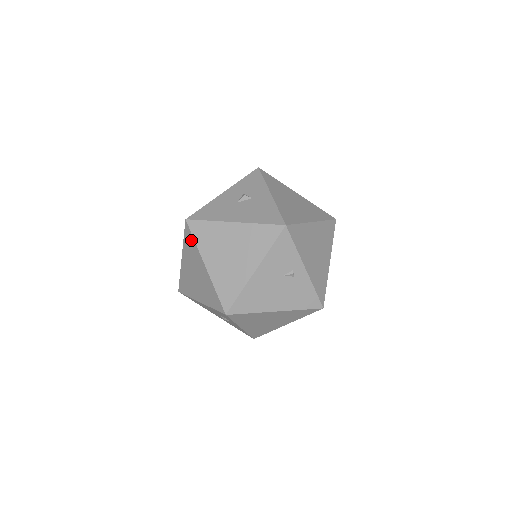
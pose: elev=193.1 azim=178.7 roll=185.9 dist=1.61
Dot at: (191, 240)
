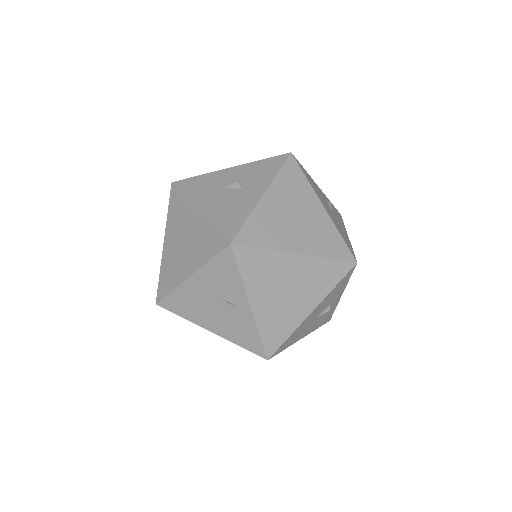
Dot at: occluded
